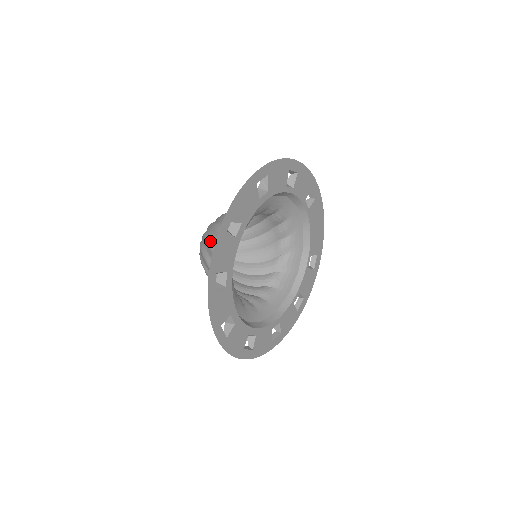
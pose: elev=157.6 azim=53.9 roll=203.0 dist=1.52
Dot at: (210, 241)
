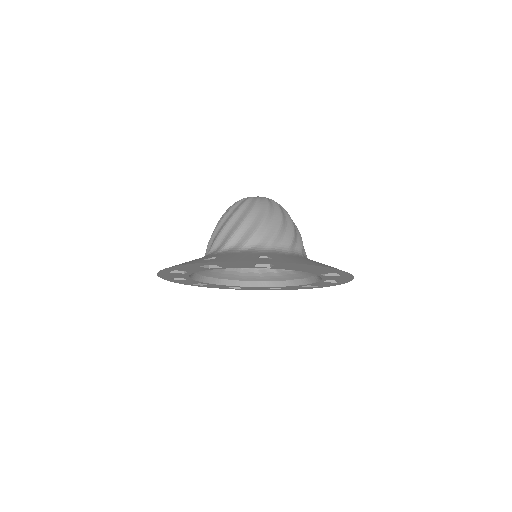
Dot at: occluded
